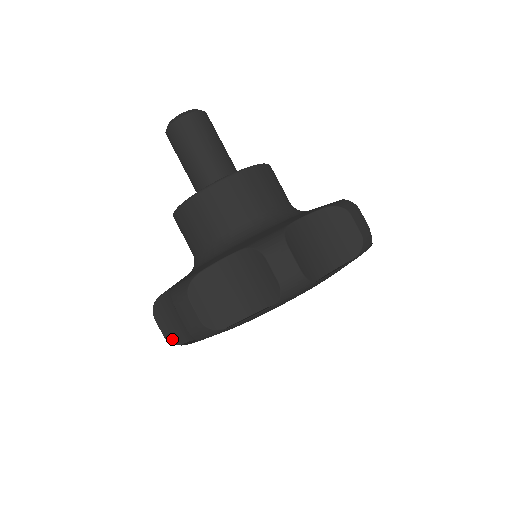
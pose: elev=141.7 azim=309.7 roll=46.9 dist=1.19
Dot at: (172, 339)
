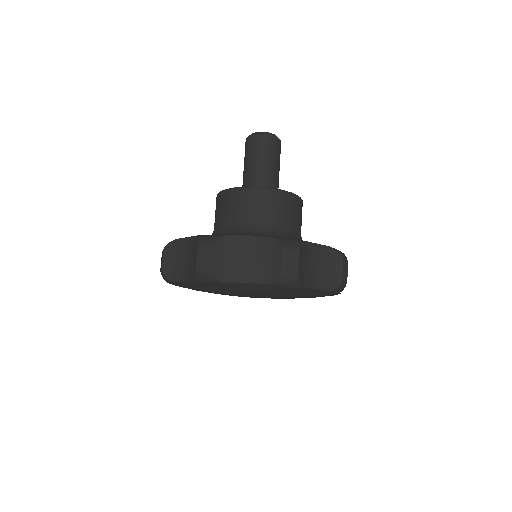
Dot at: occluded
